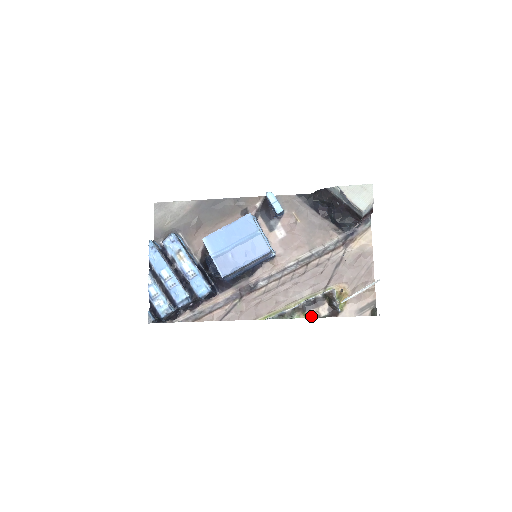
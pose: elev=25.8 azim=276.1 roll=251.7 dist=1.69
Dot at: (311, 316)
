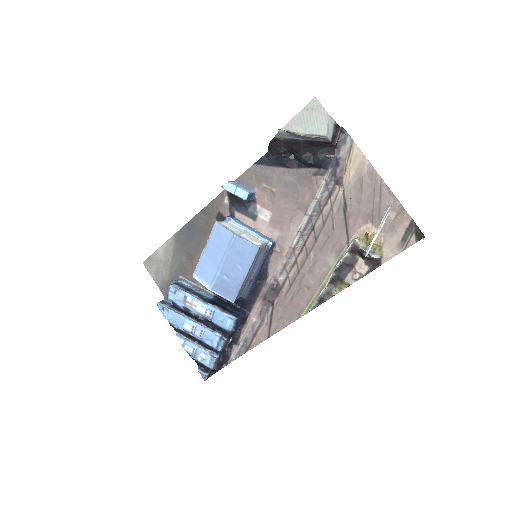
Dot at: (352, 281)
